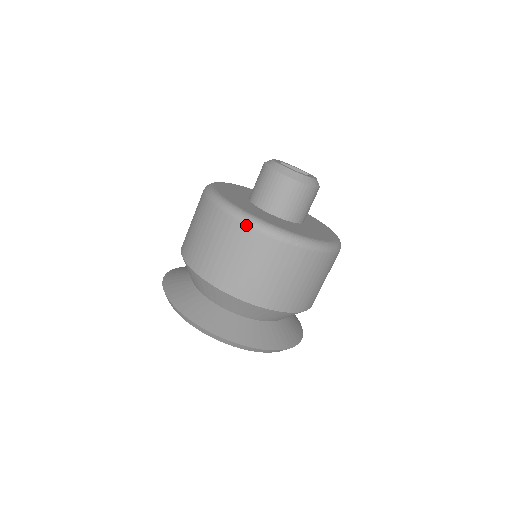
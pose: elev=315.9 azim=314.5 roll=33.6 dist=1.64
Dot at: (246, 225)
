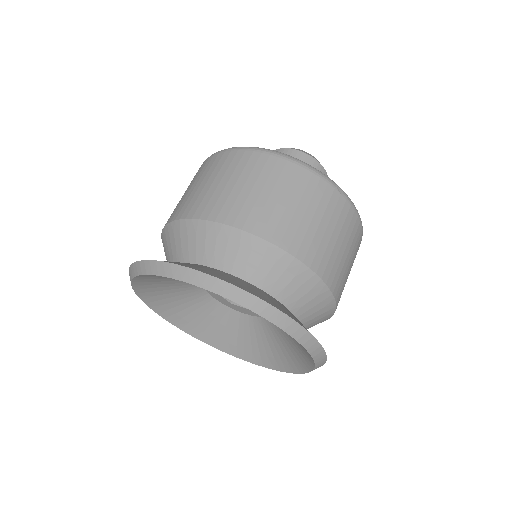
Dot at: (287, 159)
